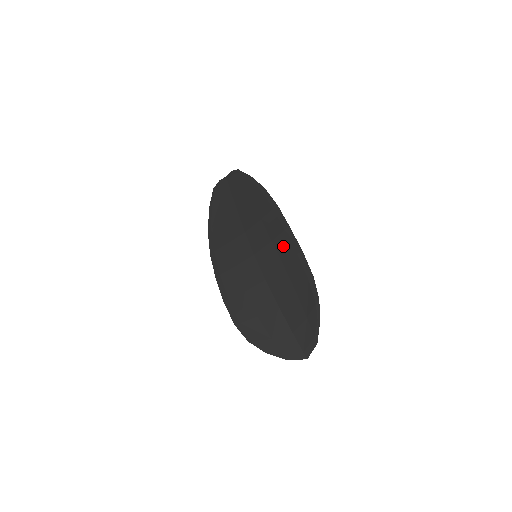
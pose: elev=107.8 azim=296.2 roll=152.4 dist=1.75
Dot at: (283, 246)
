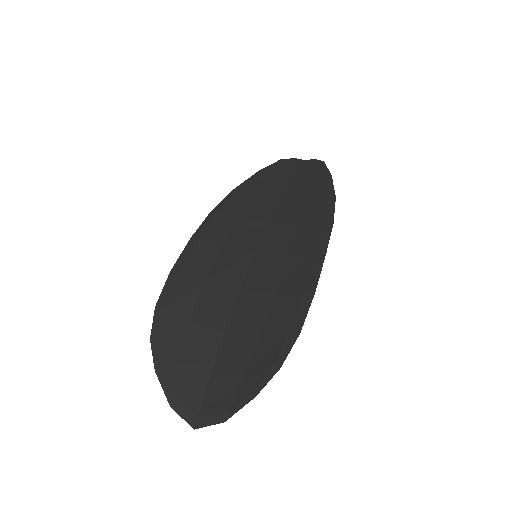
Dot at: (297, 270)
